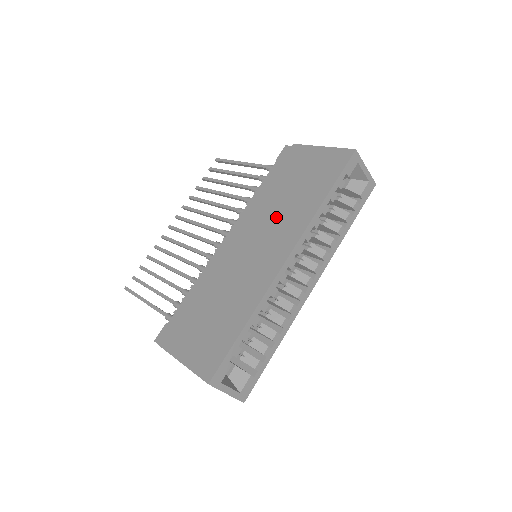
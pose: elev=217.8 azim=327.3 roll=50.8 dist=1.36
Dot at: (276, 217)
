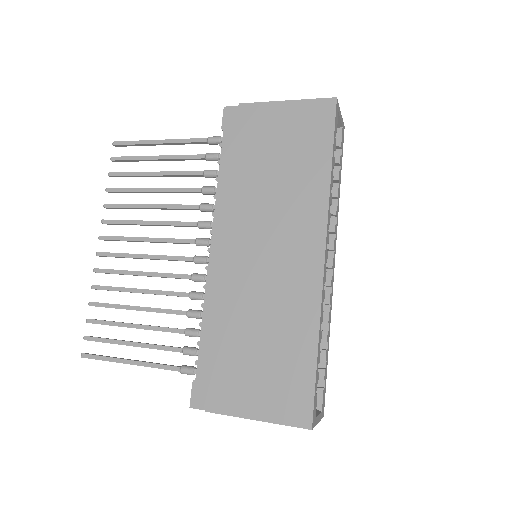
Dot at: (276, 206)
